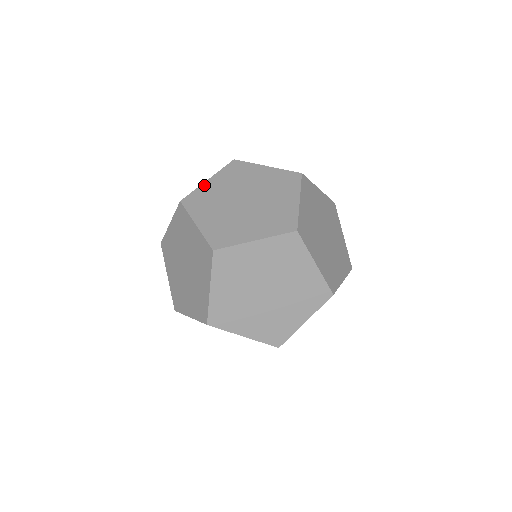
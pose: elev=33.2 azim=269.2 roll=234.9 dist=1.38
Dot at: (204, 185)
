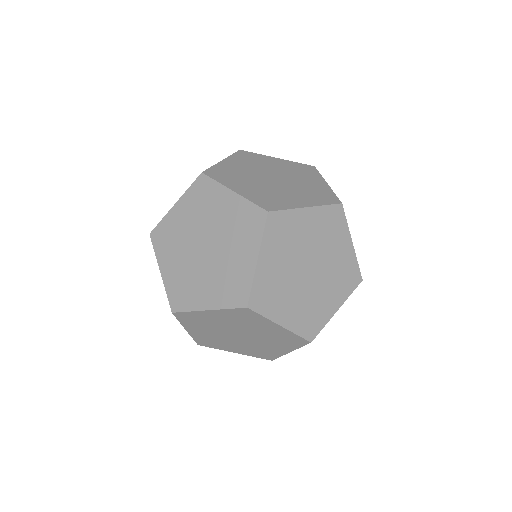
Dot at: (170, 213)
